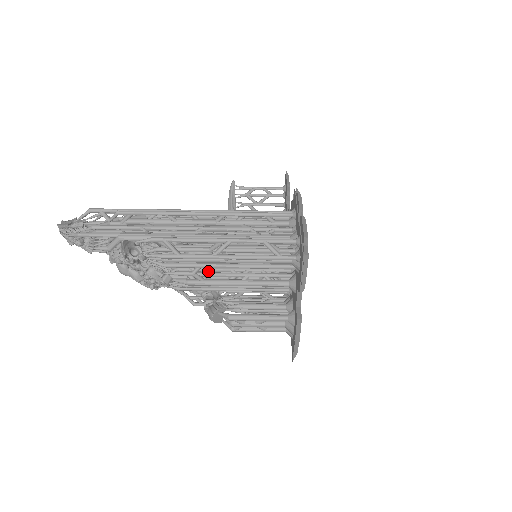
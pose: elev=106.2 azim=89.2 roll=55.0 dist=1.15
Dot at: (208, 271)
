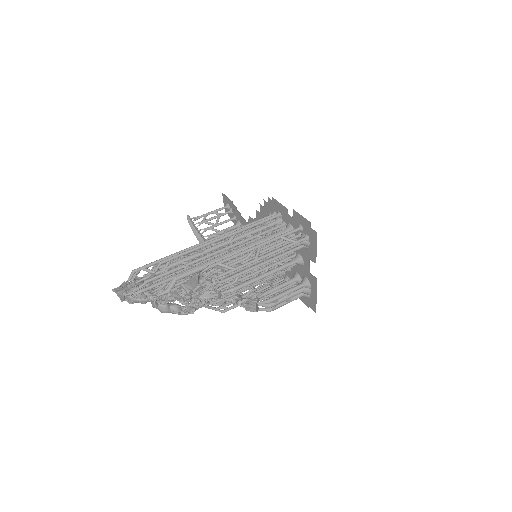
Dot at: (239, 277)
